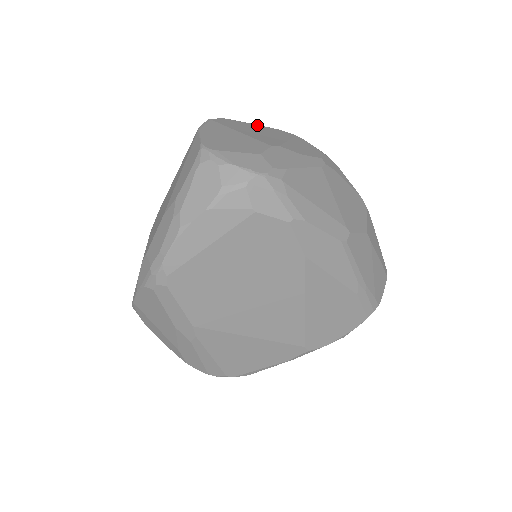
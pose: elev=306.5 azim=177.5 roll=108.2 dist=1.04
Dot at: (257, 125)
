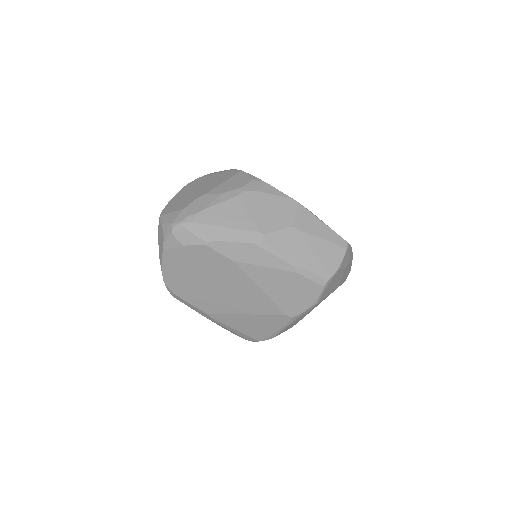
Dot at: (220, 173)
